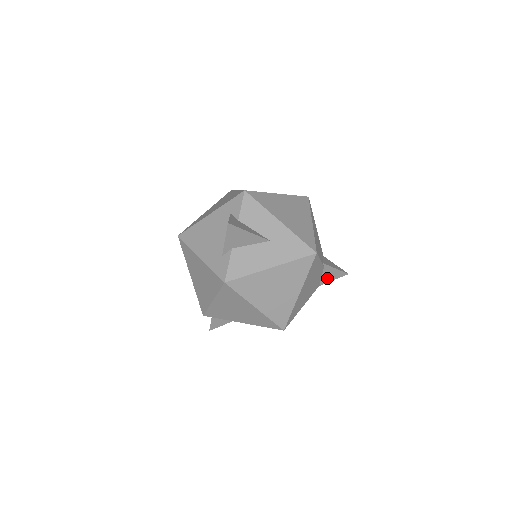
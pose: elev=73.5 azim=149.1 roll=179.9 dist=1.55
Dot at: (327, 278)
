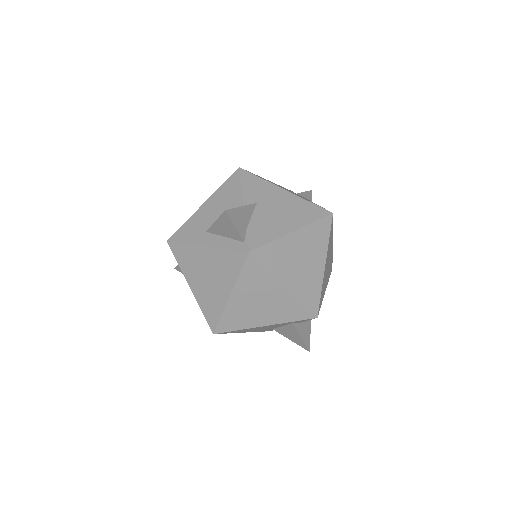
Dot at: occluded
